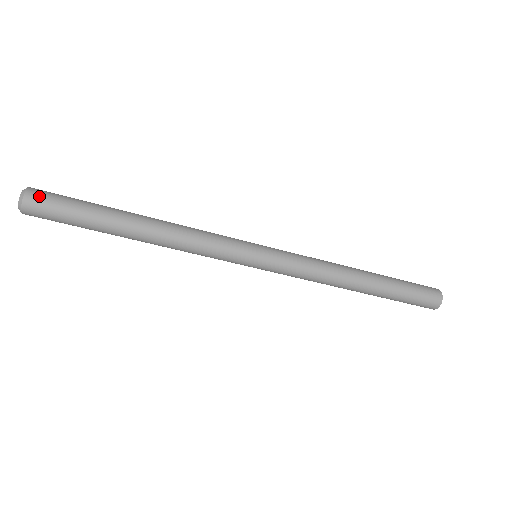
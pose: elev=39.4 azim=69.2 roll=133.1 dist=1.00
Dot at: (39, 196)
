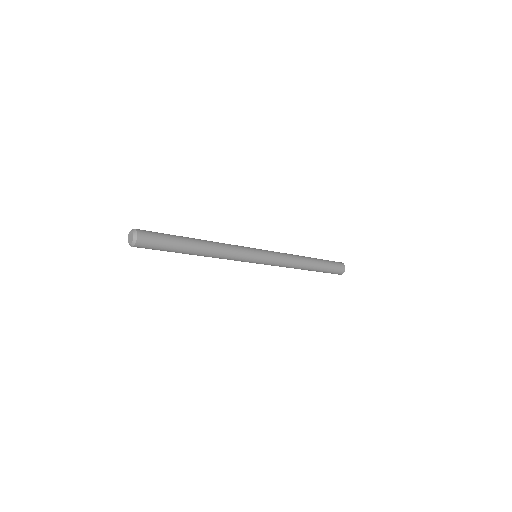
Dot at: (145, 237)
